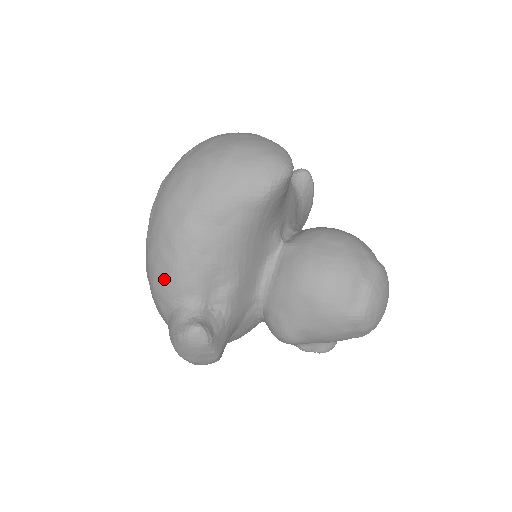
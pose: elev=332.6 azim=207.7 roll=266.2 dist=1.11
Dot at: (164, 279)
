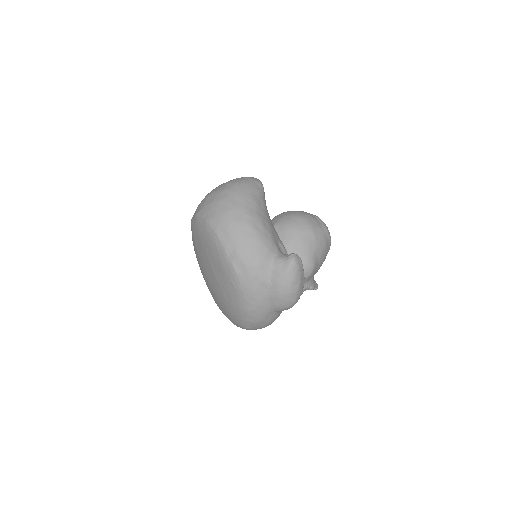
Dot at: (257, 251)
